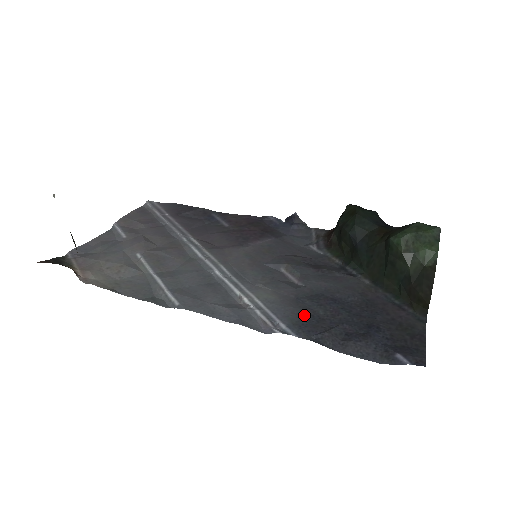
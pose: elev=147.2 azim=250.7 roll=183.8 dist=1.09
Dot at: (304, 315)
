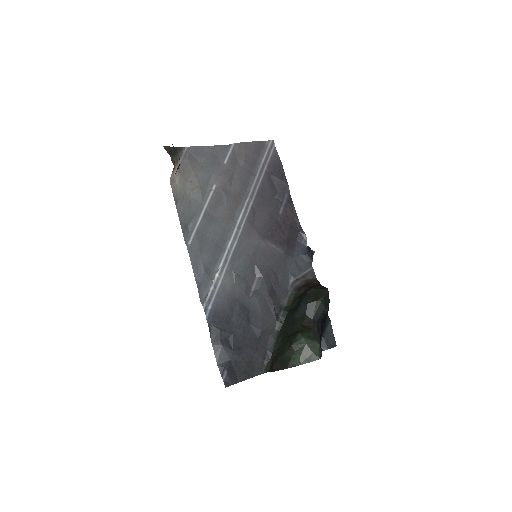
Dot at: (225, 312)
